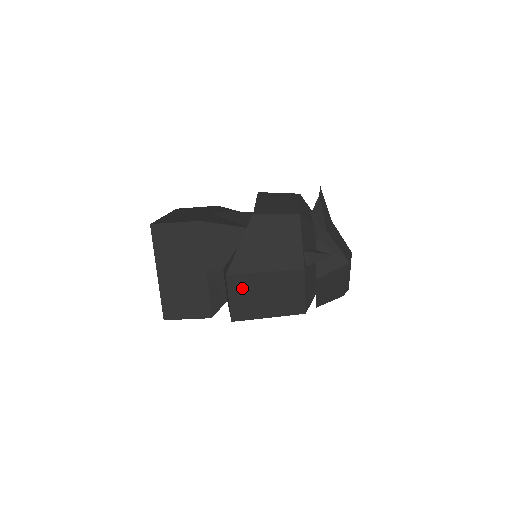
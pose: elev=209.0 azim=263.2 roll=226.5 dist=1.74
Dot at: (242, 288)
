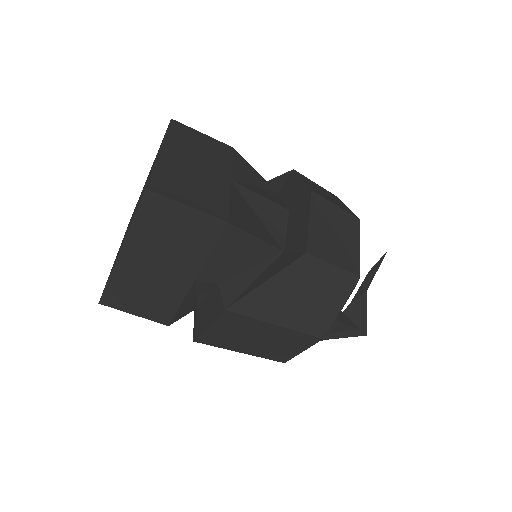
Dot at: (234, 325)
